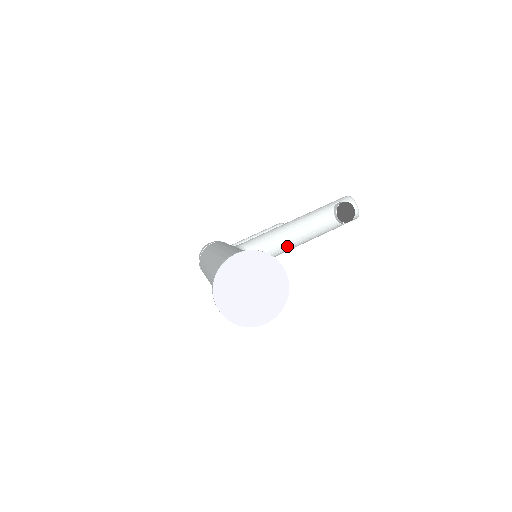
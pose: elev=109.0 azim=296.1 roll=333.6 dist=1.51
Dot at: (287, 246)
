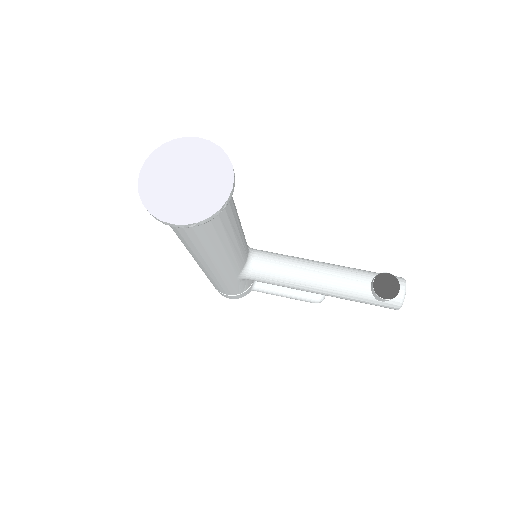
Dot at: (298, 278)
